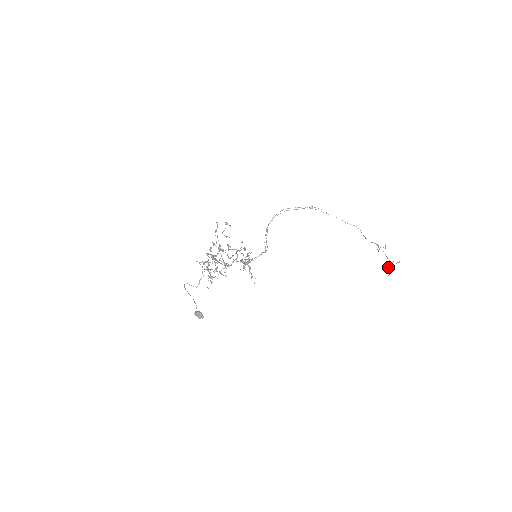
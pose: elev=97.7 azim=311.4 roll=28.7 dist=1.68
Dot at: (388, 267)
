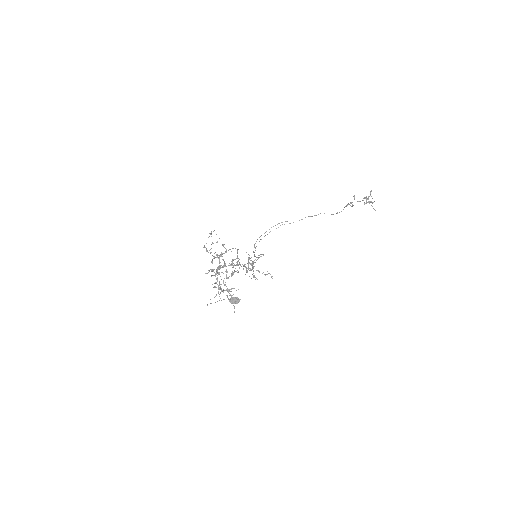
Dot at: occluded
